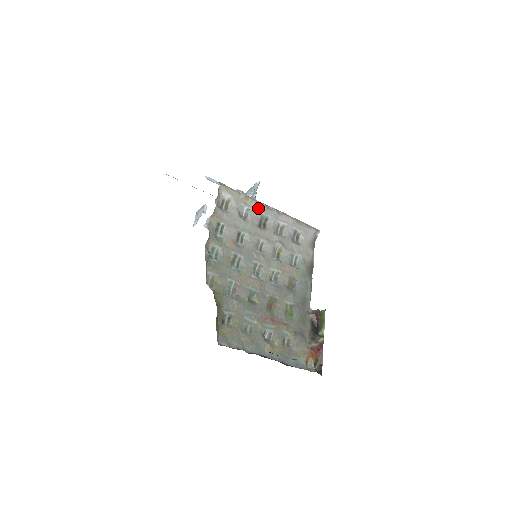
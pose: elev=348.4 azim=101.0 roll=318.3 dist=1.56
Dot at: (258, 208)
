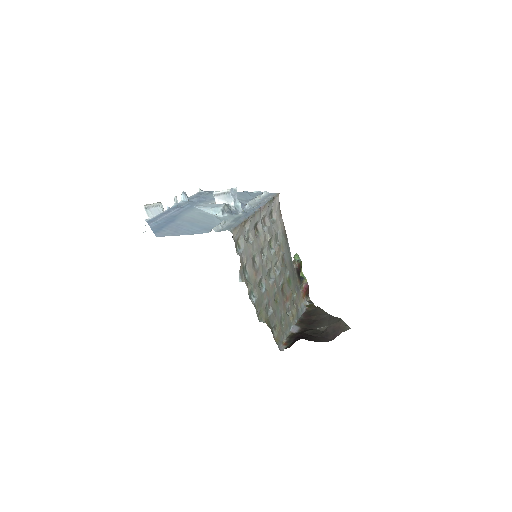
Dot at: (252, 221)
